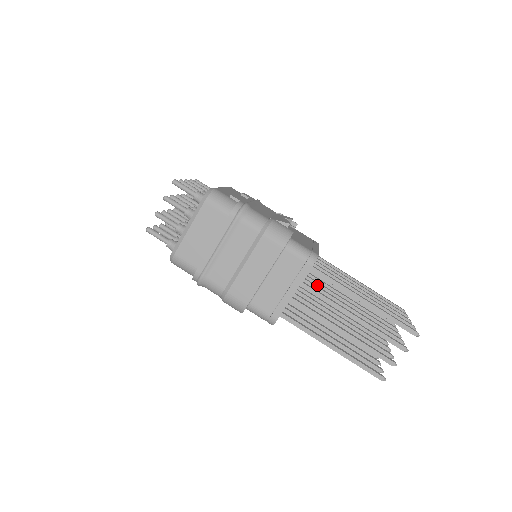
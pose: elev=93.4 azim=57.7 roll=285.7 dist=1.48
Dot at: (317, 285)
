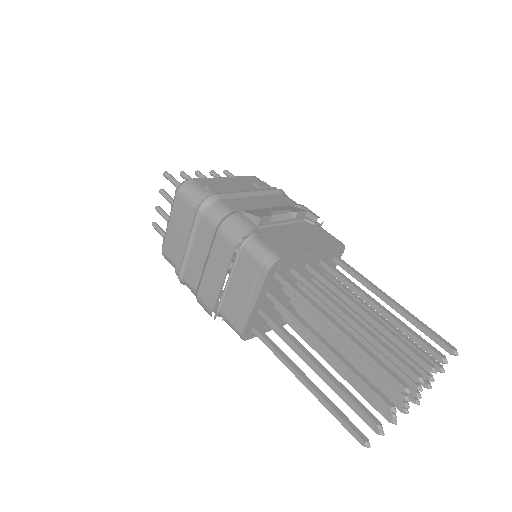
Dot at: (314, 298)
